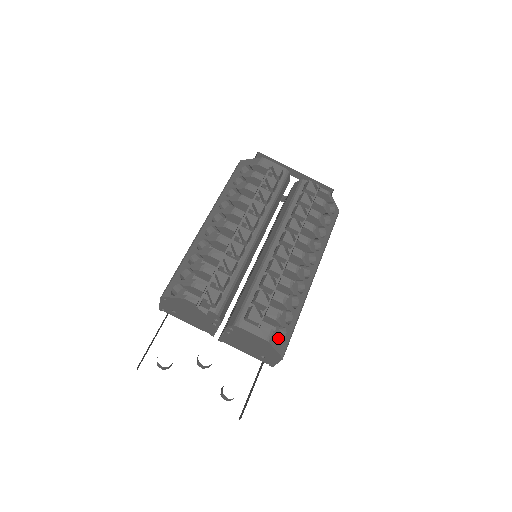
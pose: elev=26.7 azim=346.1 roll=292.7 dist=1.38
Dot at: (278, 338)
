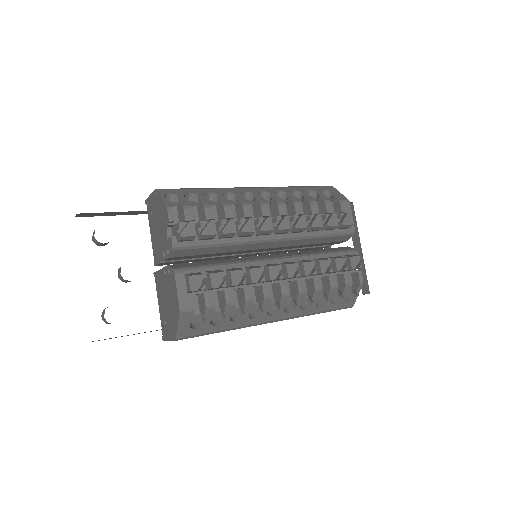
Dot at: occluded
